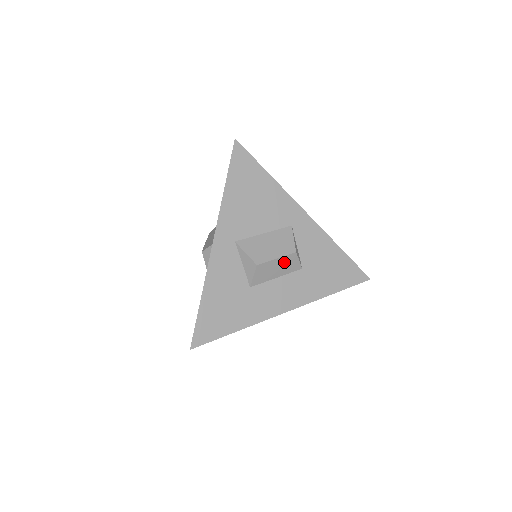
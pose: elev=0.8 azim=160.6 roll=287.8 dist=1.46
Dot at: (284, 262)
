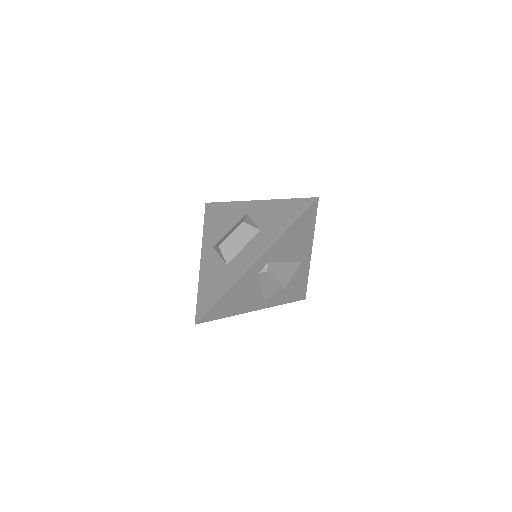
Dot at: (240, 233)
